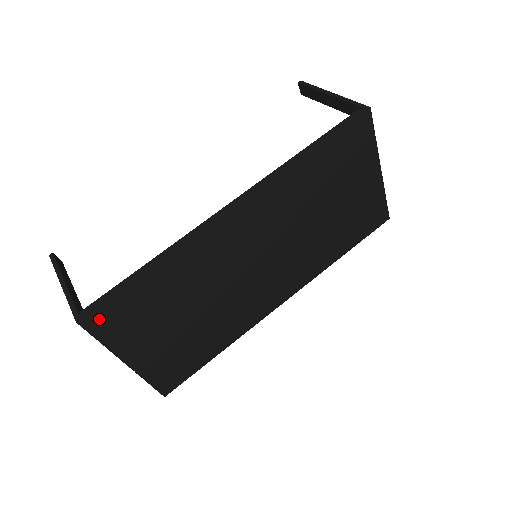
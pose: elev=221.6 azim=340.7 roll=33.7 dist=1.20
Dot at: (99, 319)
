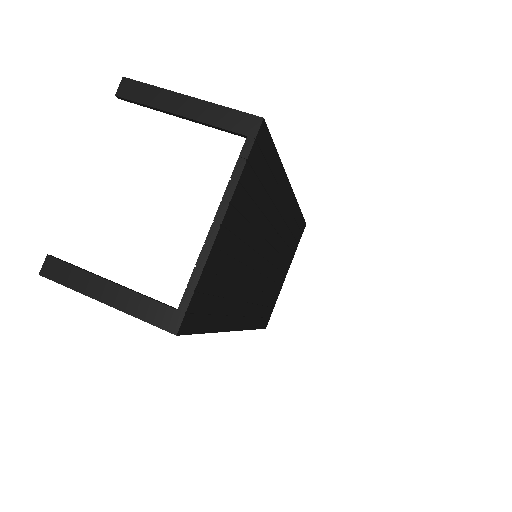
Dot at: (261, 143)
